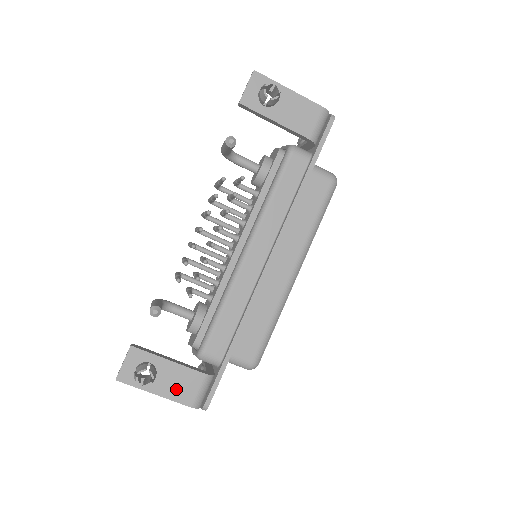
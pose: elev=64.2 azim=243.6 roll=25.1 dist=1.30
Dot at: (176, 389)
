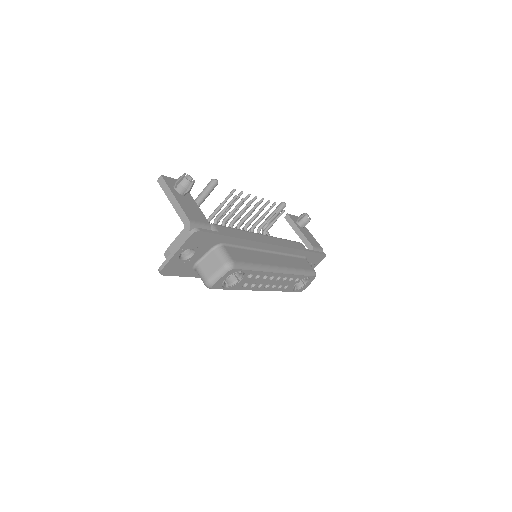
Dot at: (188, 209)
